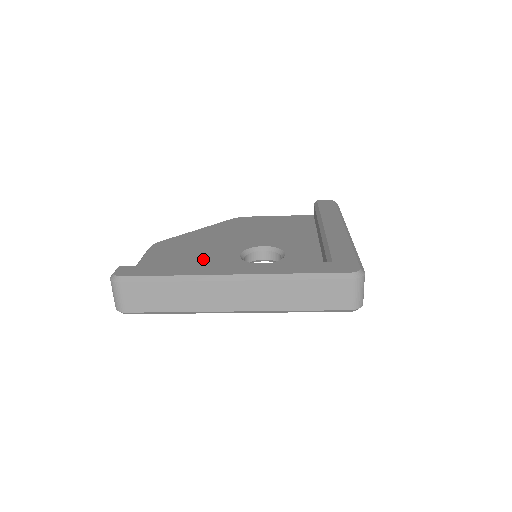
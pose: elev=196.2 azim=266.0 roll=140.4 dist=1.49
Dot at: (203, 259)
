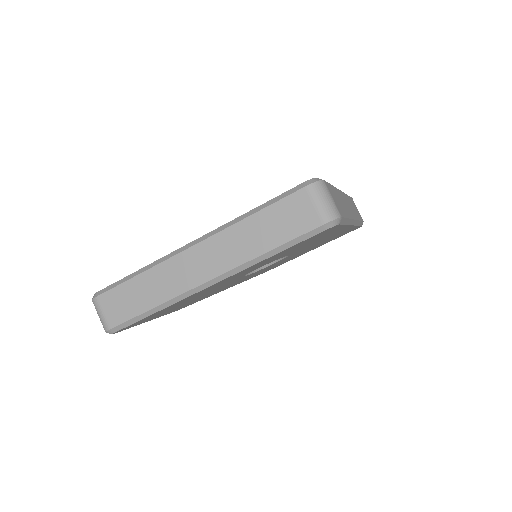
Dot at: occluded
